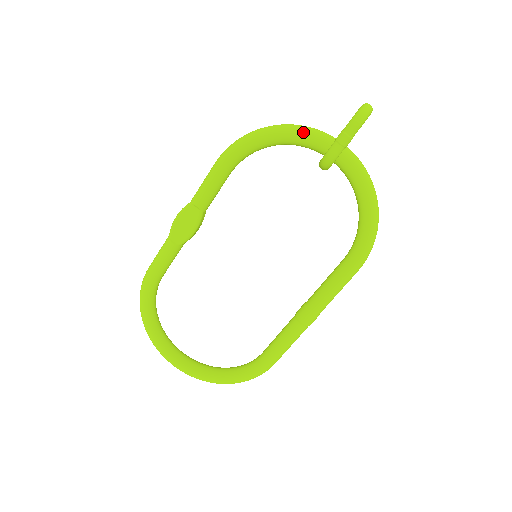
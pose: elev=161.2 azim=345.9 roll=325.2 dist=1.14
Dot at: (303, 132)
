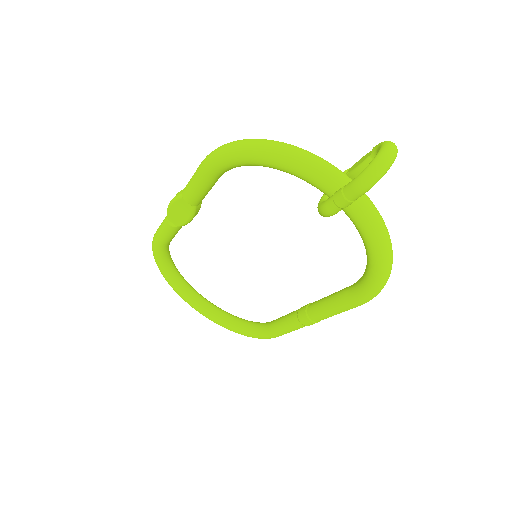
Dot at: (297, 166)
